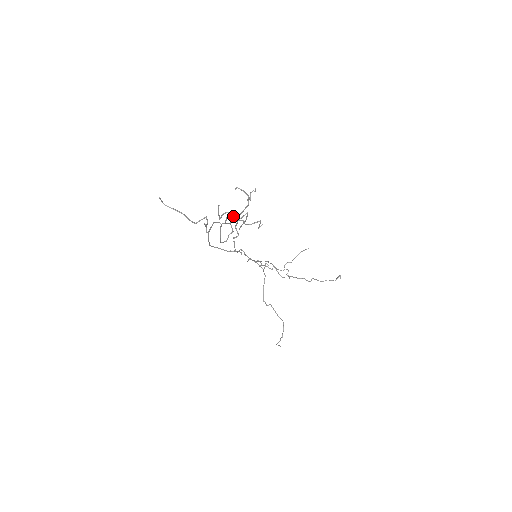
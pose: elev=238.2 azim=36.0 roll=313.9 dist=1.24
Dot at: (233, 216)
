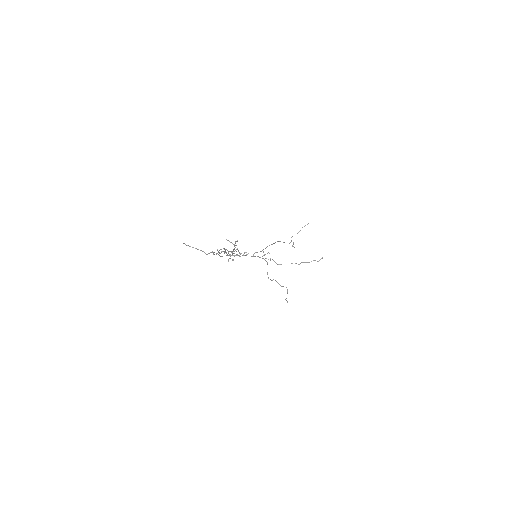
Dot at: (229, 251)
